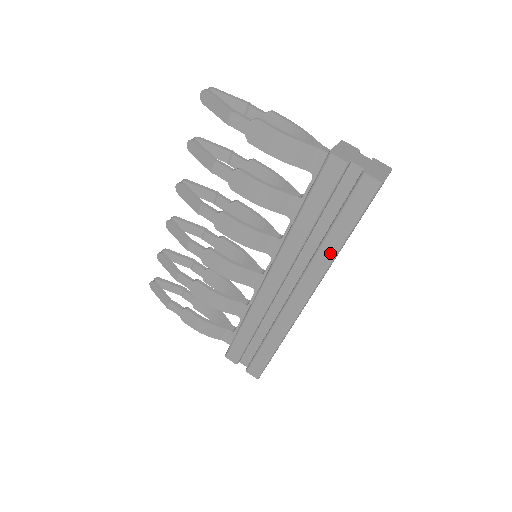
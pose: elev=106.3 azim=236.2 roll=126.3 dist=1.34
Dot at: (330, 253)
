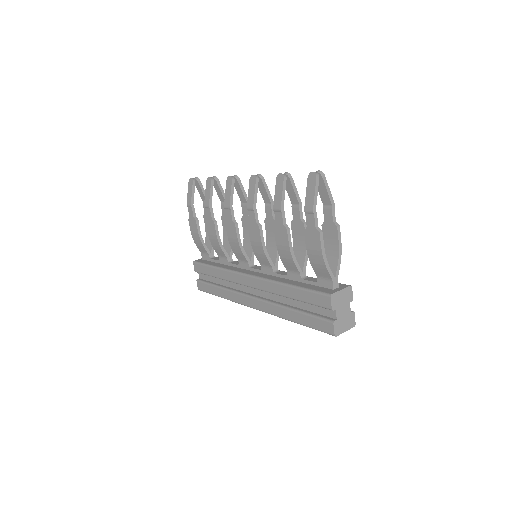
Dot at: (284, 315)
